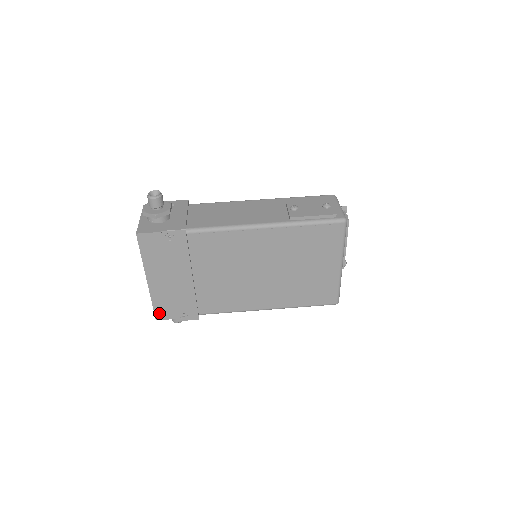
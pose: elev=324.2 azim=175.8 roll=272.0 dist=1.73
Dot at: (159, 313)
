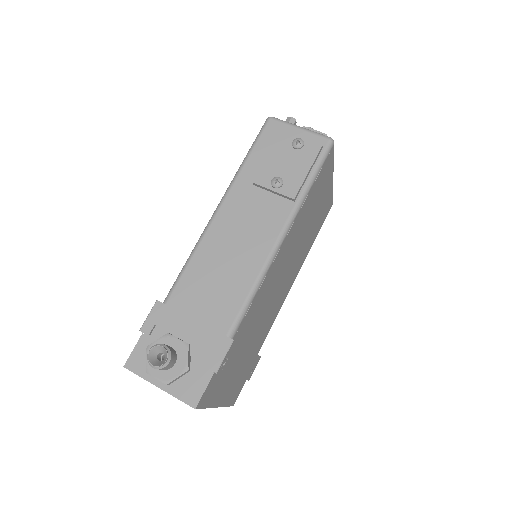
Dot at: (233, 401)
